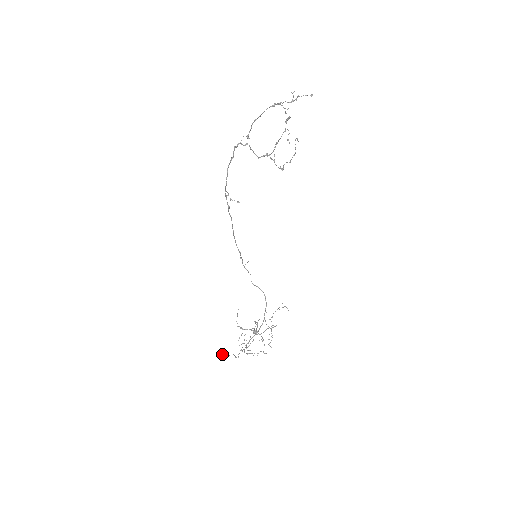
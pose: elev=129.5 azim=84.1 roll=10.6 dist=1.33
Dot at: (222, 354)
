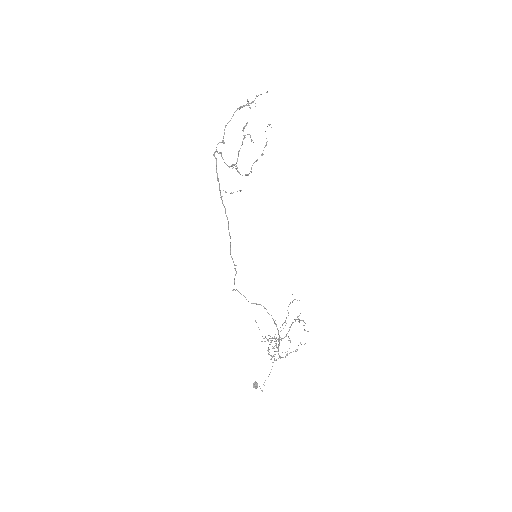
Dot at: (253, 385)
